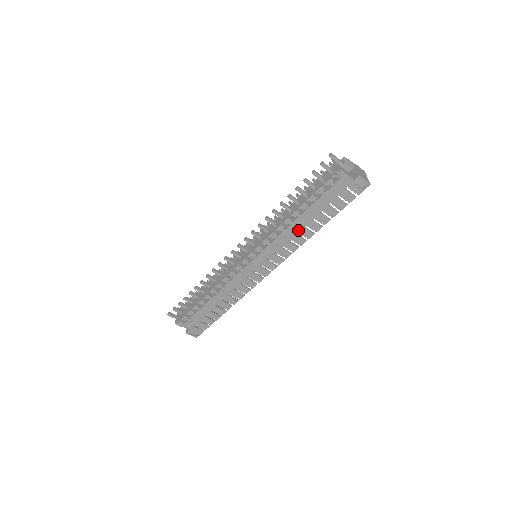
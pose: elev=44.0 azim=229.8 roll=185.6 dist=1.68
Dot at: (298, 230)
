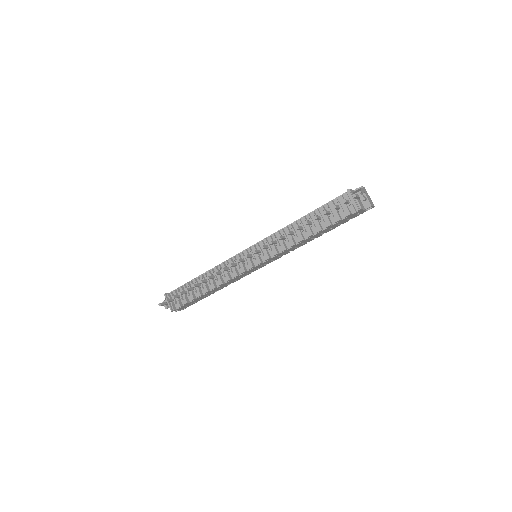
Dot at: occluded
